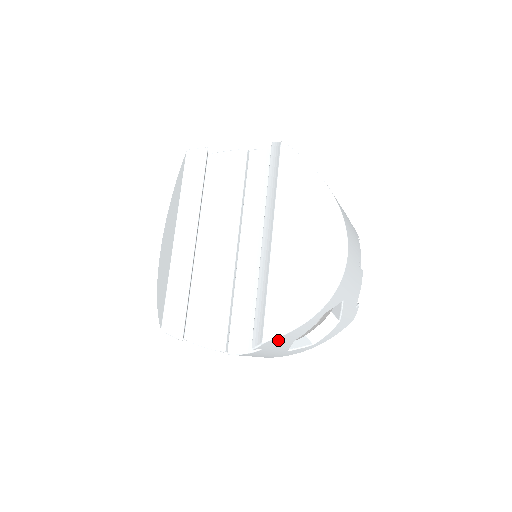
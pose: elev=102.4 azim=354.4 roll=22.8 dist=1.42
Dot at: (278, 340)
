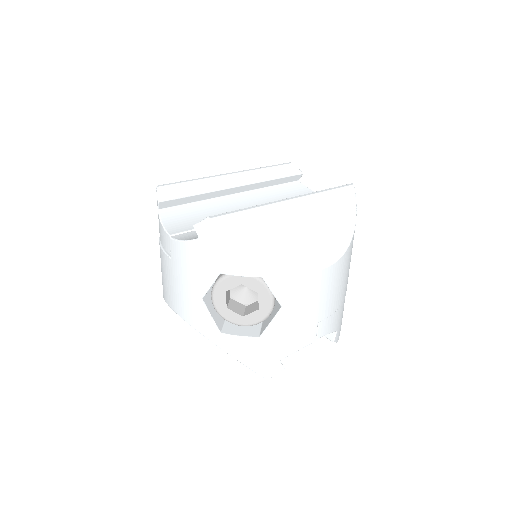
Dot at: (216, 237)
